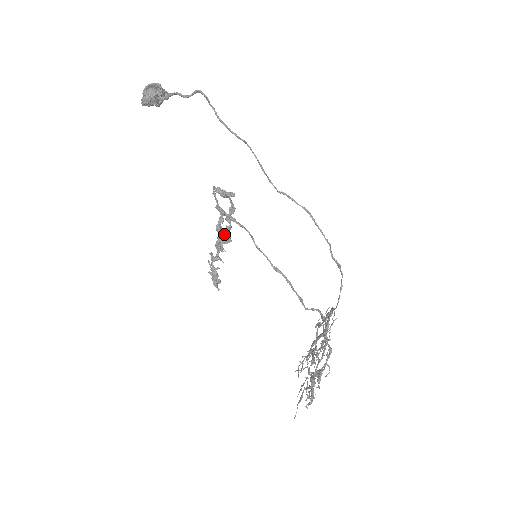
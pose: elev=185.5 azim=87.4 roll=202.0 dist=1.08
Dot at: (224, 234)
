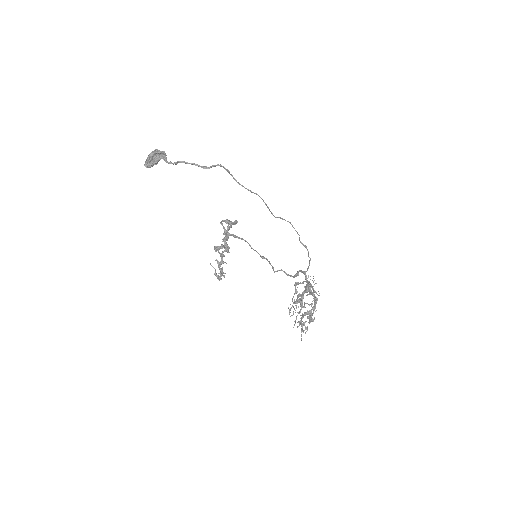
Dot at: (229, 247)
